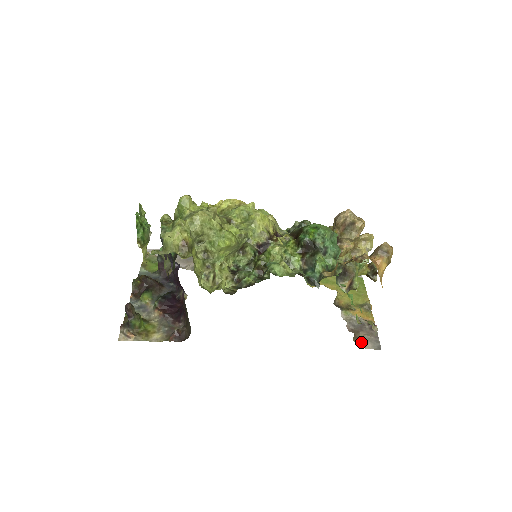
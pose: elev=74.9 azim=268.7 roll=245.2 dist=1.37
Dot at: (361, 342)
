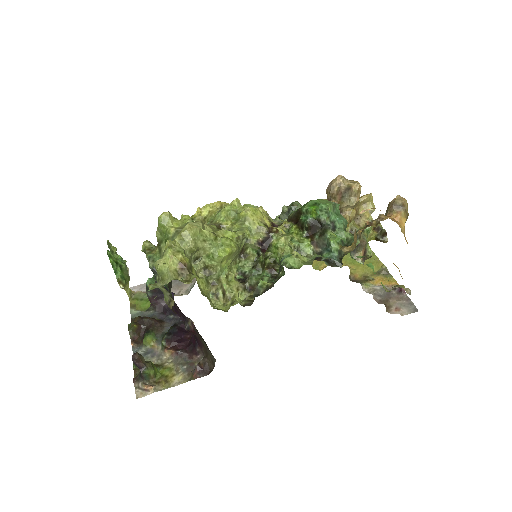
Dot at: (395, 310)
